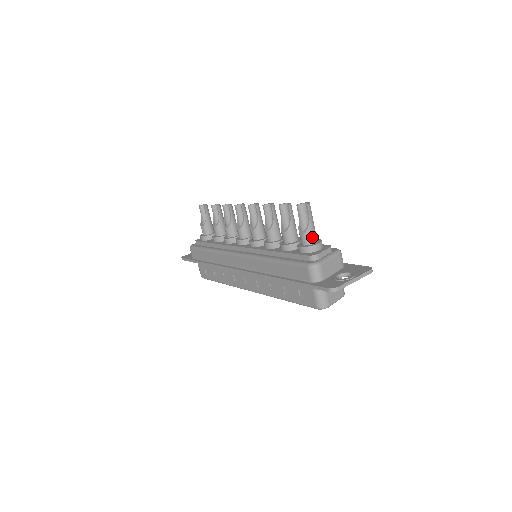
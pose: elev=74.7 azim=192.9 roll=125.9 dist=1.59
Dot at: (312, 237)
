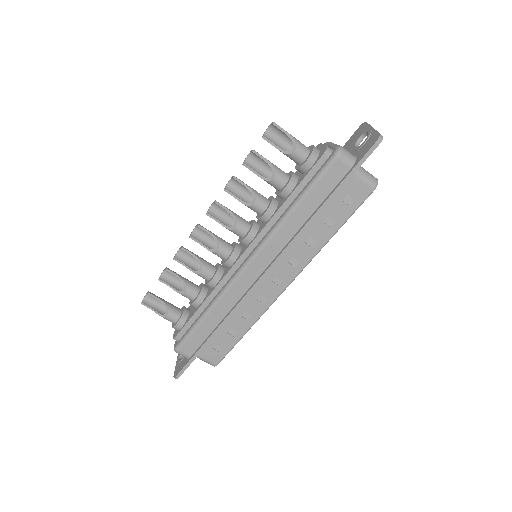
Dot at: (304, 146)
